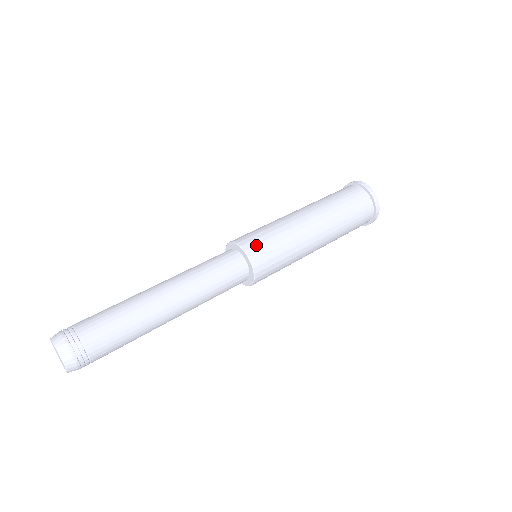
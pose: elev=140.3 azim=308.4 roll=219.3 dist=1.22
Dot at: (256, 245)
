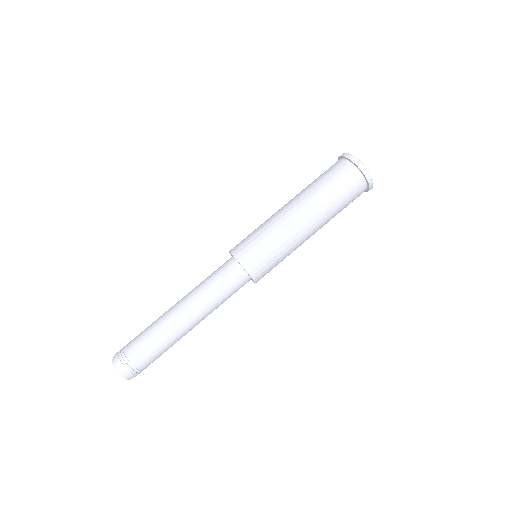
Dot at: (264, 274)
